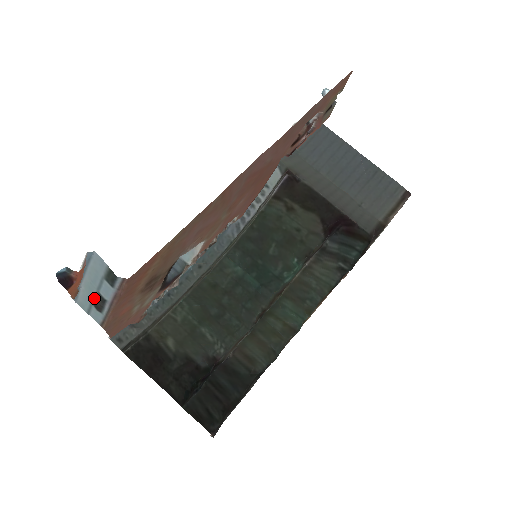
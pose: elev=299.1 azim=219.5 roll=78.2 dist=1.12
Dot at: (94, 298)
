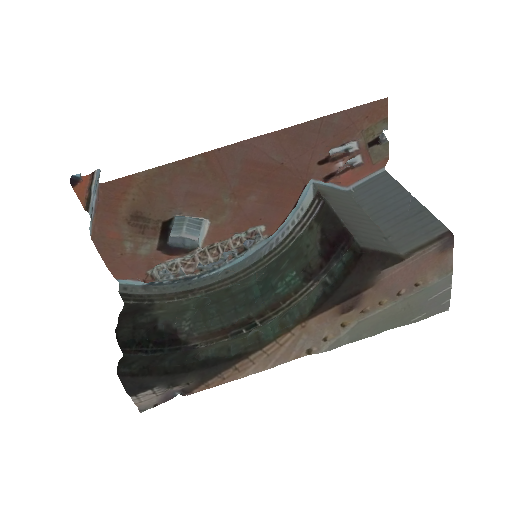
Dot at: occluded
